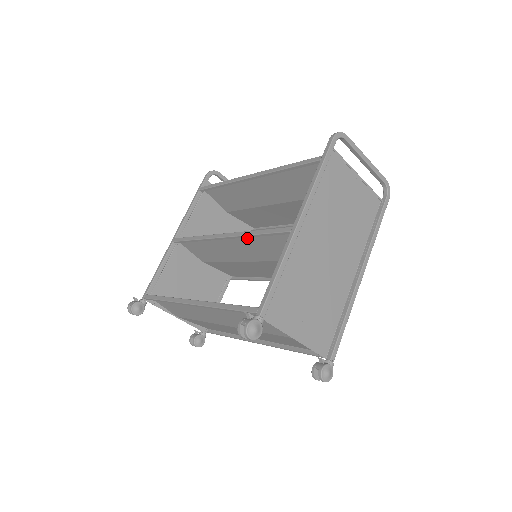
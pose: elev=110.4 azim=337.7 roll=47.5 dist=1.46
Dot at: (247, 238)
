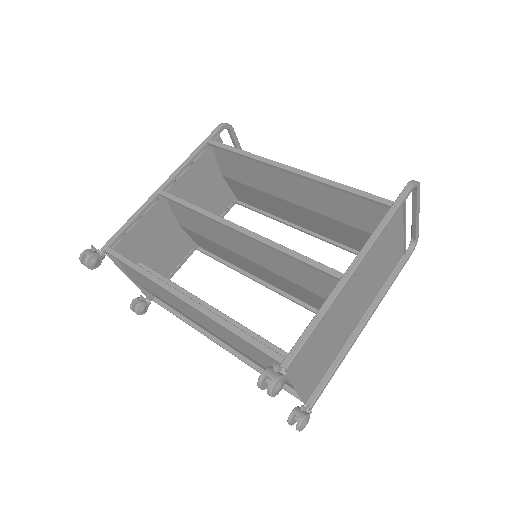
Dot at: occluded
